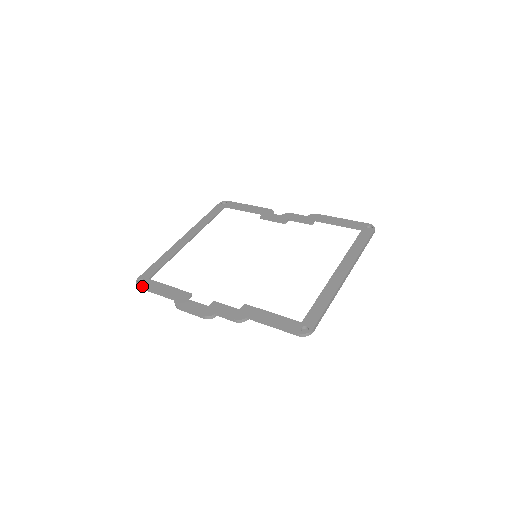
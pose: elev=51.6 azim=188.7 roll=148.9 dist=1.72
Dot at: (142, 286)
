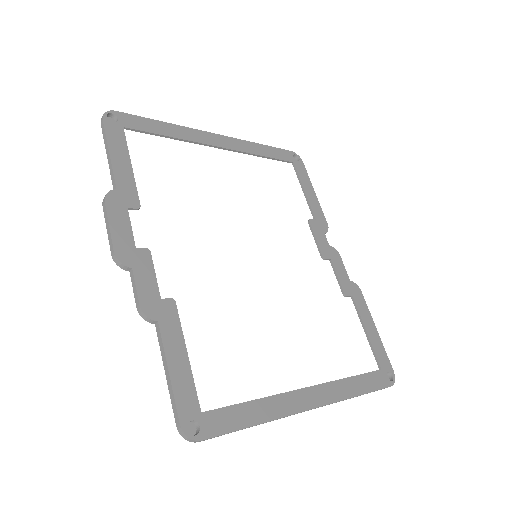
Dot at: (105, 125)
